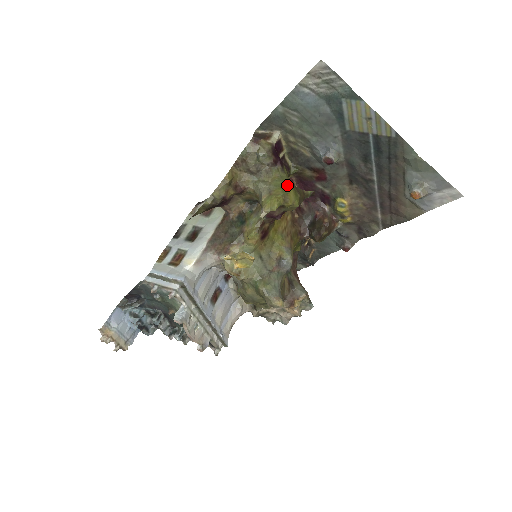
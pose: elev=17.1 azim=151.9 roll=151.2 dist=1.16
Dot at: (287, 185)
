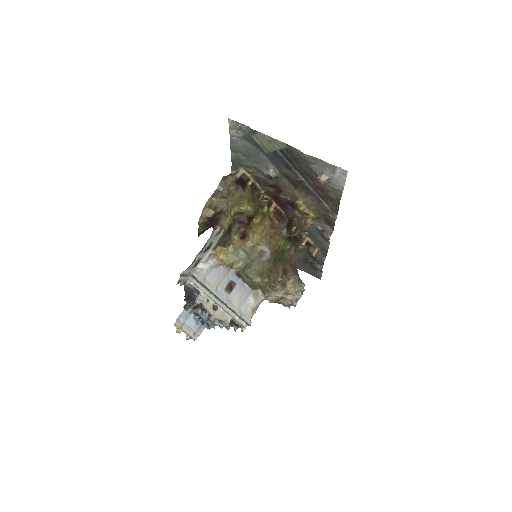
Dot at: (244, 199)
